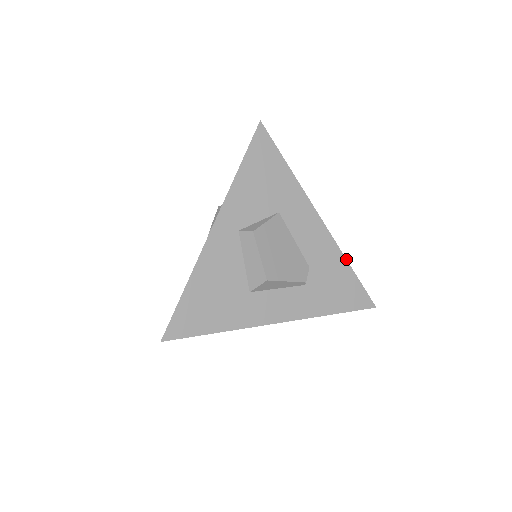
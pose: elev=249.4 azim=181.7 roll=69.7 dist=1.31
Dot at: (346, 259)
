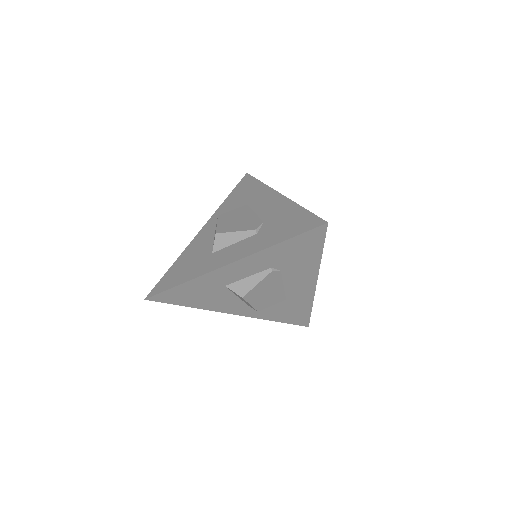
Dot at: (299, 205)
